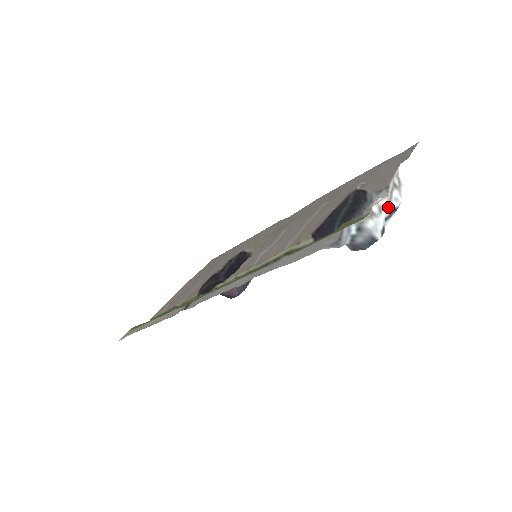
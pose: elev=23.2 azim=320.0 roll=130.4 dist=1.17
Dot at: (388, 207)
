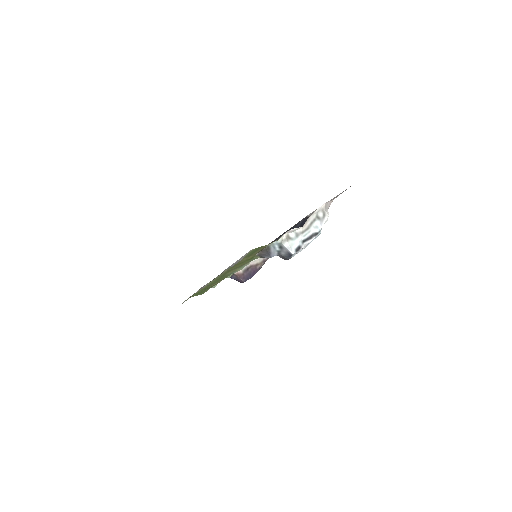
Dot at: (306, 233)
